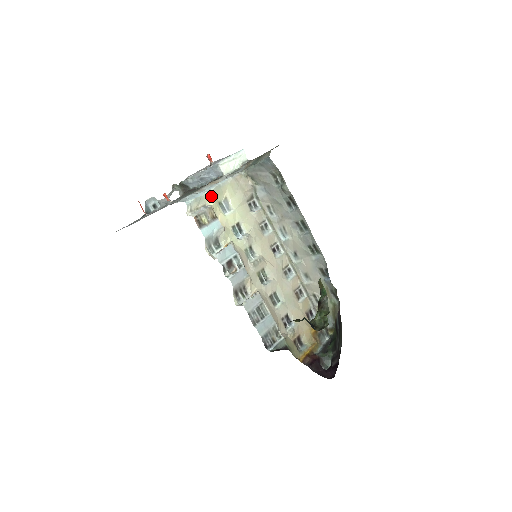
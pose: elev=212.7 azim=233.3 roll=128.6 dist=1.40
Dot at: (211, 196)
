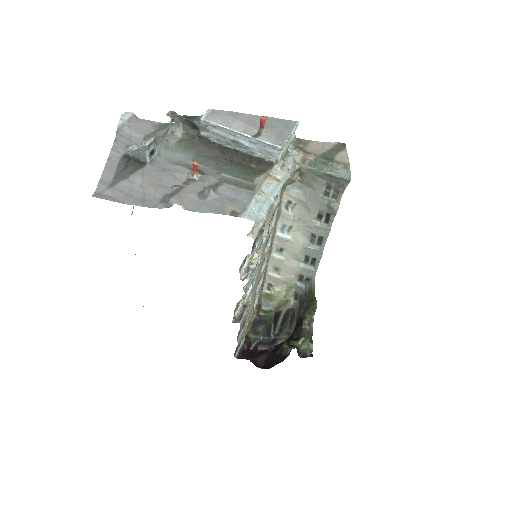
Dot at: occluded
